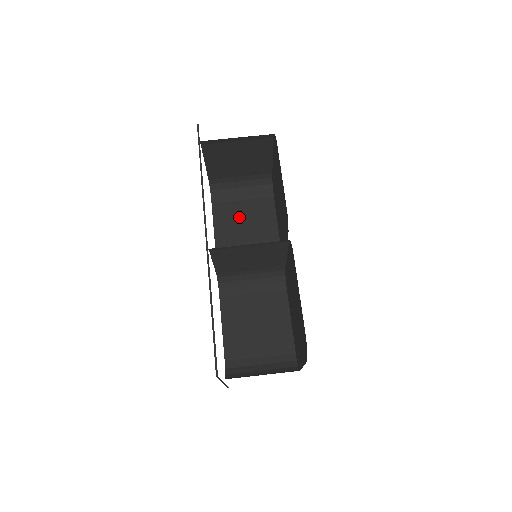
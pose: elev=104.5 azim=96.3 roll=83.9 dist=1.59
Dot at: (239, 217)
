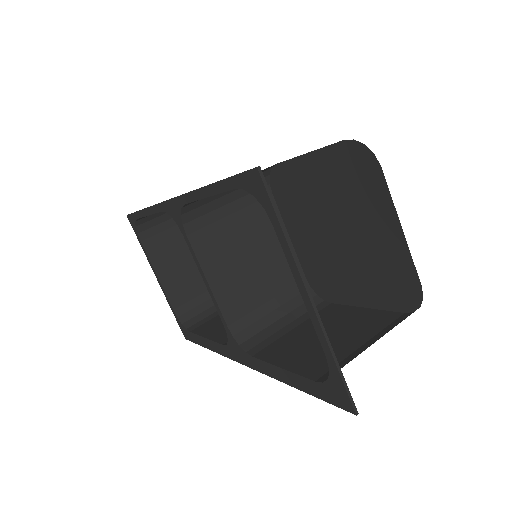
Dot at: occluded
